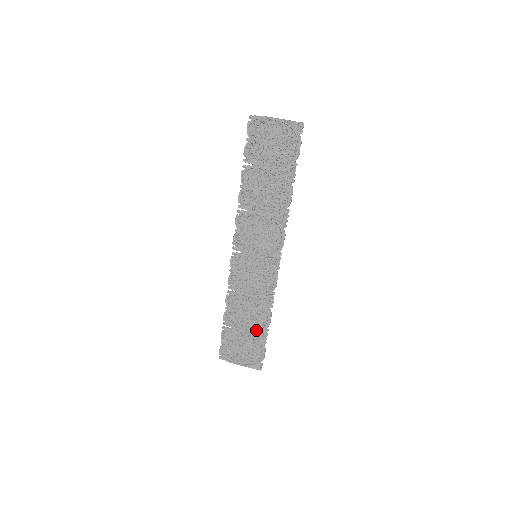
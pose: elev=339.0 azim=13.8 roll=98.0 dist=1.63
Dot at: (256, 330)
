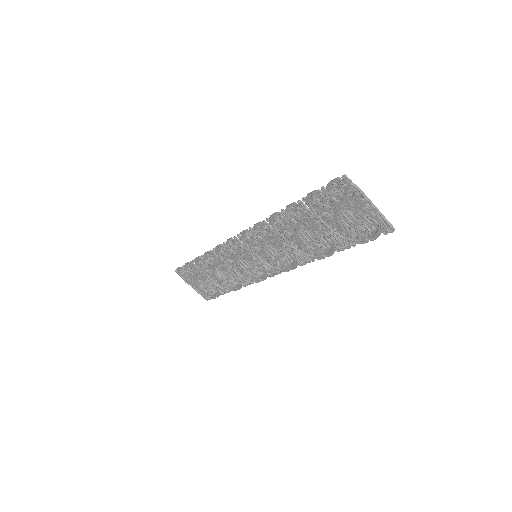
Dot at: (220, 284)
